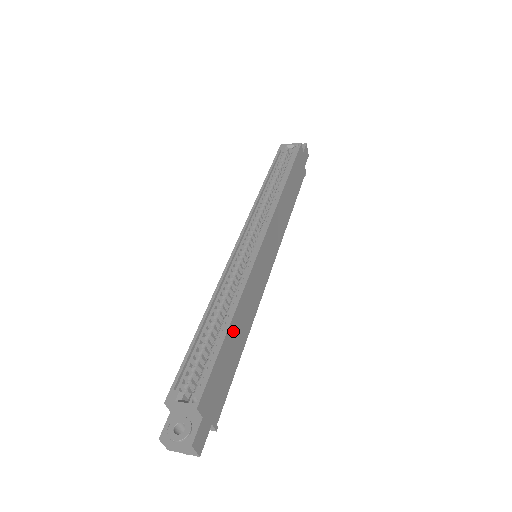
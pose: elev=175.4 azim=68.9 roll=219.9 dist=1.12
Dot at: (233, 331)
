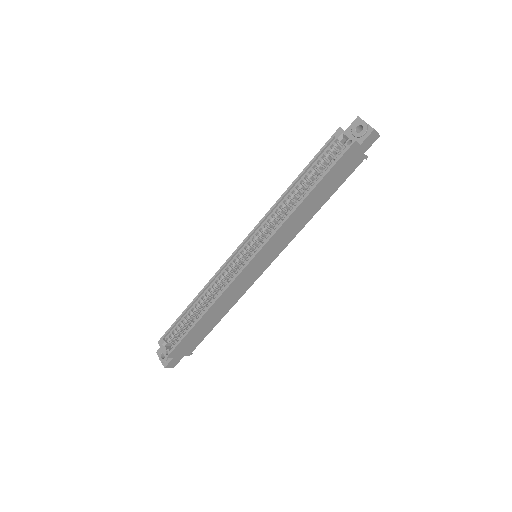
Dot at: (205, 320)
